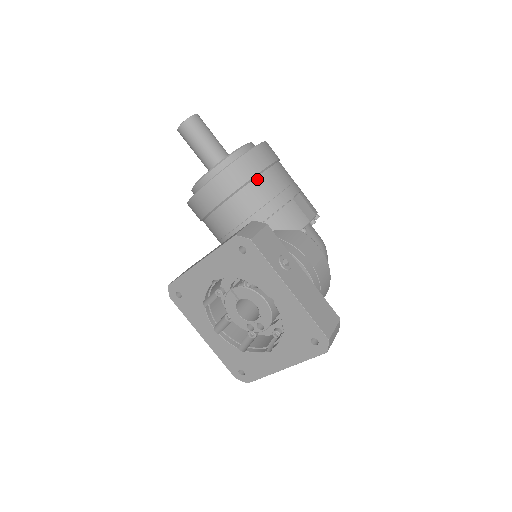
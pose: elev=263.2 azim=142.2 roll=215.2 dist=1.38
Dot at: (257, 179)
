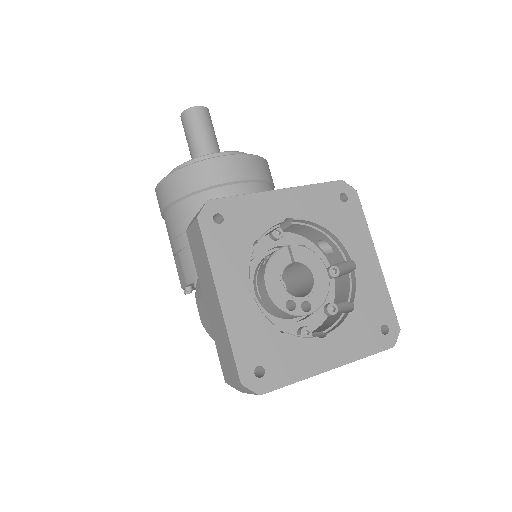
Dot at: occluded
